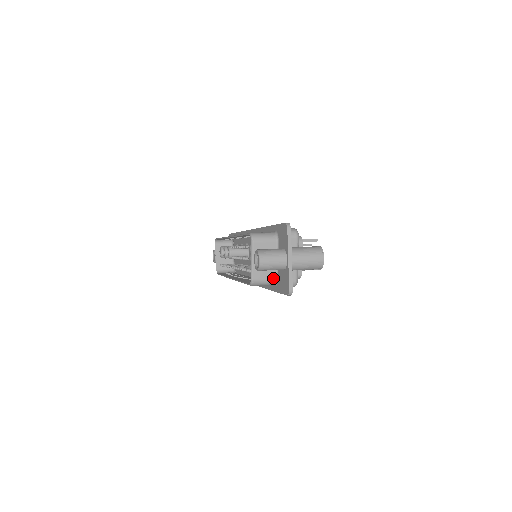
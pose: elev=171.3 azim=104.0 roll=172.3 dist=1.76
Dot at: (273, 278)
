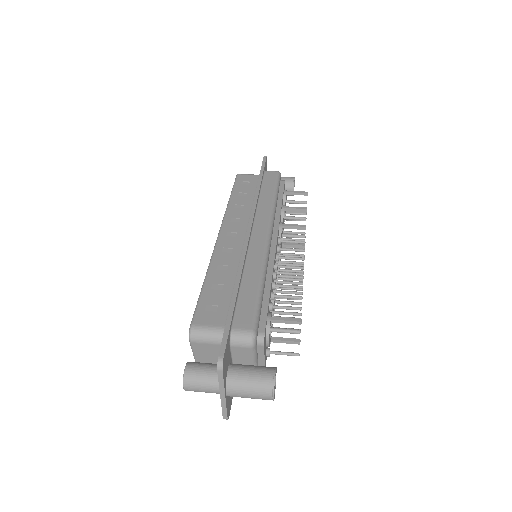
Dot at: occluded
